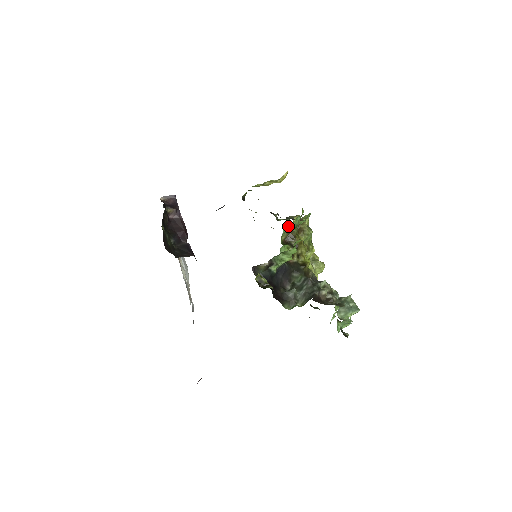
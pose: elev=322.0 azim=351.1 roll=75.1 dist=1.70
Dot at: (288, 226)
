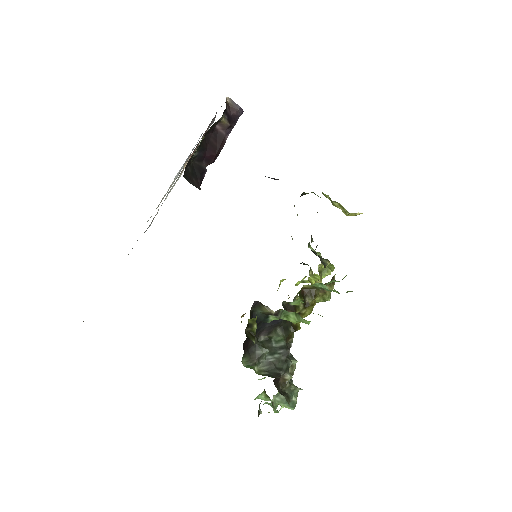
Dot at: (322, 284)
